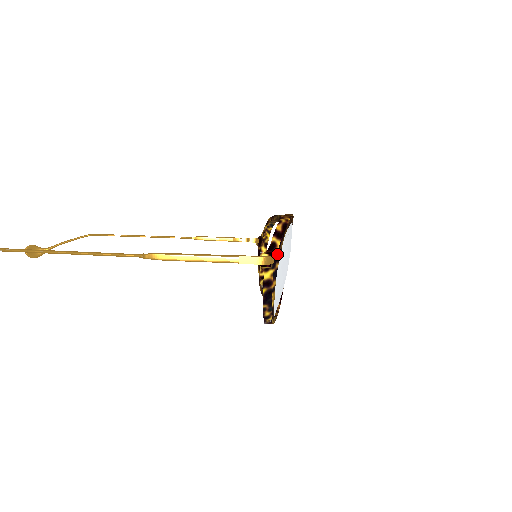
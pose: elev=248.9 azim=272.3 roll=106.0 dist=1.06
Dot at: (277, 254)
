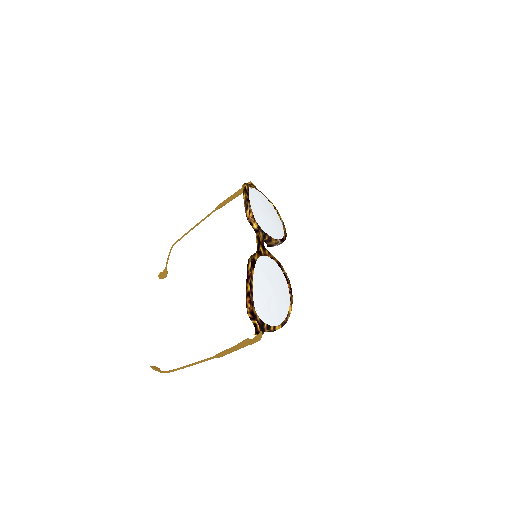
Dot at: (260, 327)
